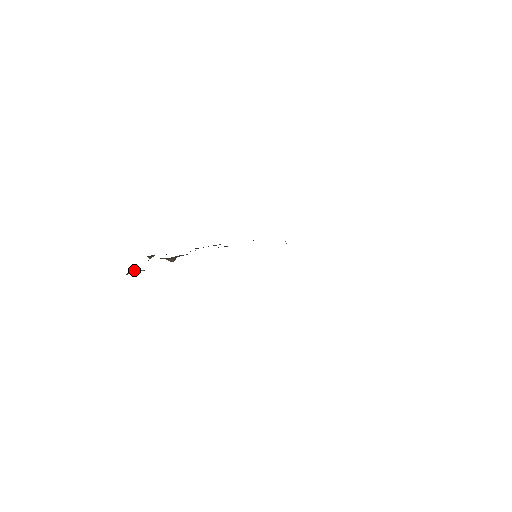
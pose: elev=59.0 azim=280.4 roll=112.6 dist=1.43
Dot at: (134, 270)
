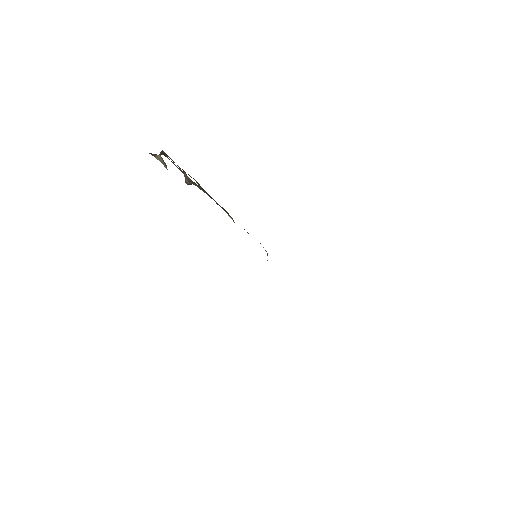
Dot at: (159, 157)
